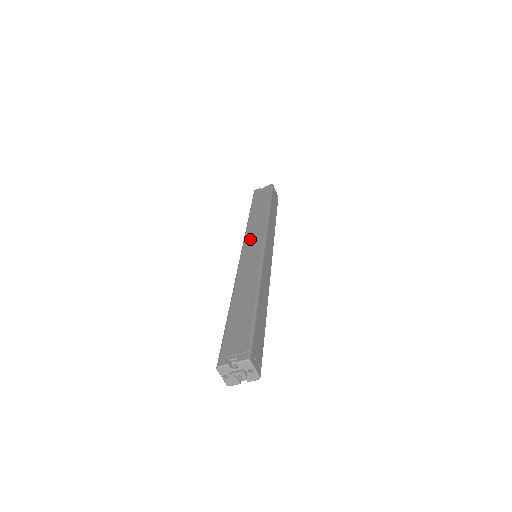
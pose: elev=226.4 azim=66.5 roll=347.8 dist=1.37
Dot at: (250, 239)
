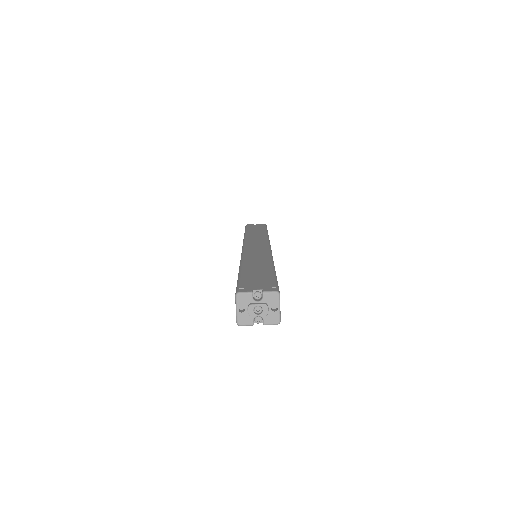
Dot at: (252, 241)
